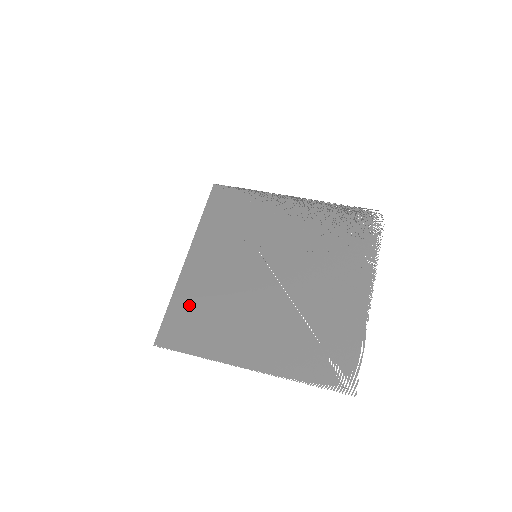
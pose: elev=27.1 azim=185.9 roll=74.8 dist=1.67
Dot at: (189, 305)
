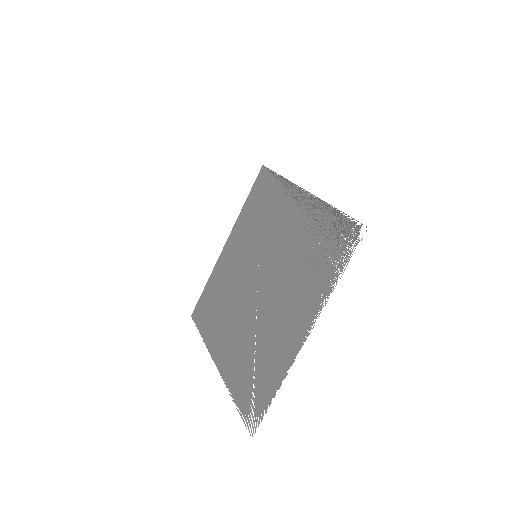
Dot at: (212, 290)
